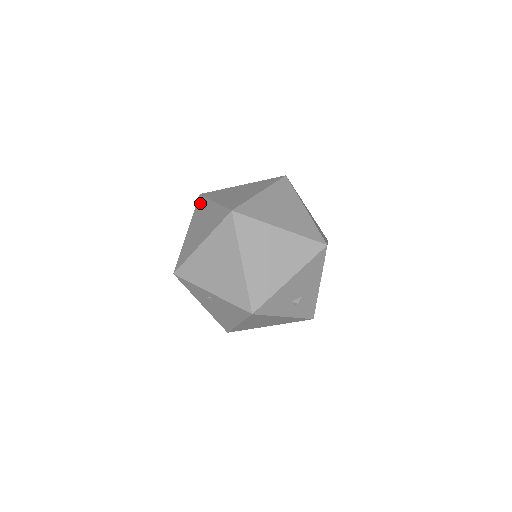
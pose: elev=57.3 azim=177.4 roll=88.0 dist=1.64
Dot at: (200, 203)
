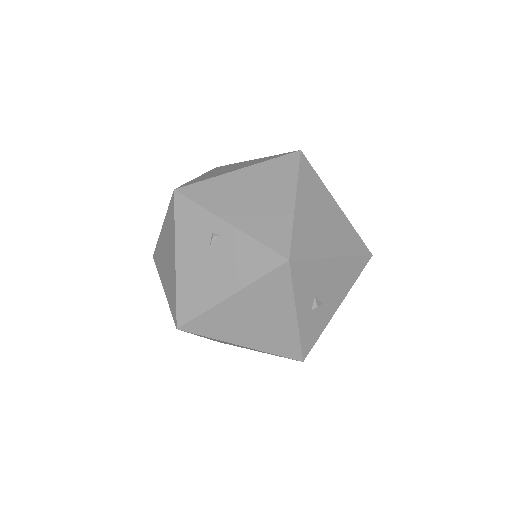
Dot at: (222, 166)
